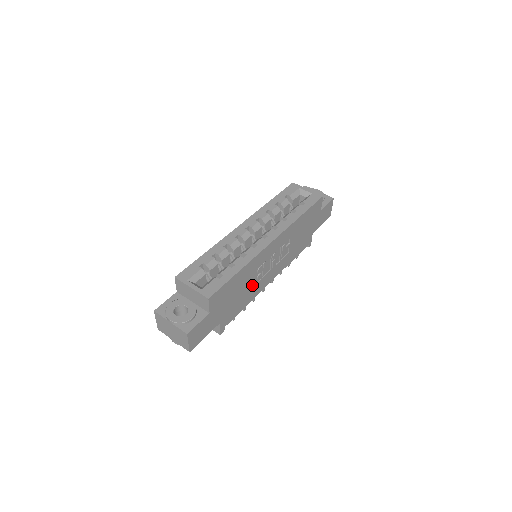
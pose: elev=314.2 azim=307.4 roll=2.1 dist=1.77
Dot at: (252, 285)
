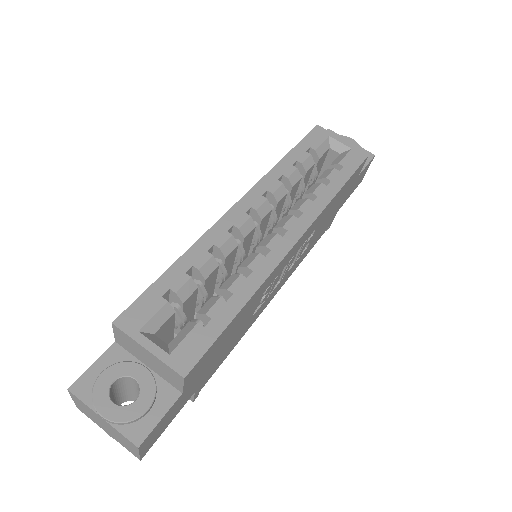
Dot at: (252, 314)
